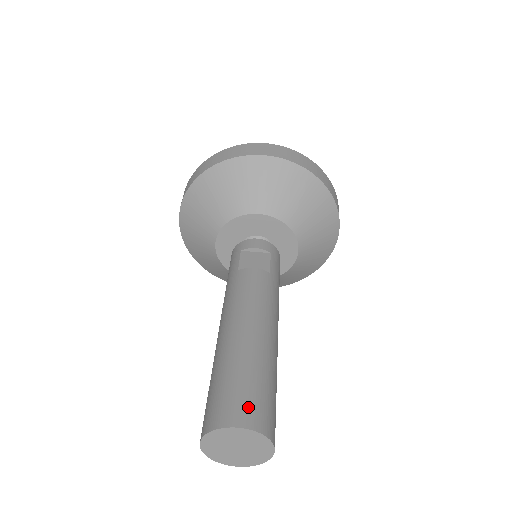
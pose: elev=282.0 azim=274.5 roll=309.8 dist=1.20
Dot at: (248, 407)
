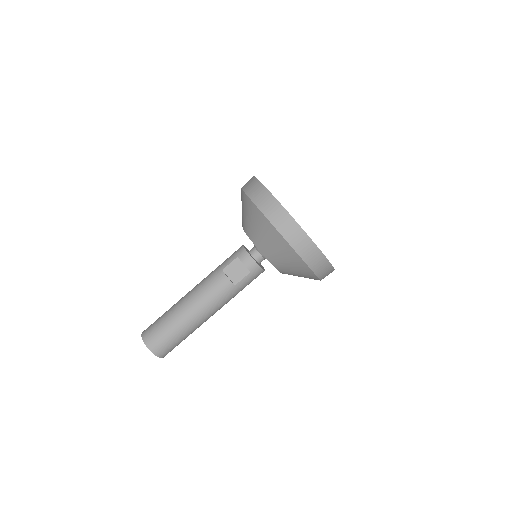
Dot at: (157, 344)
